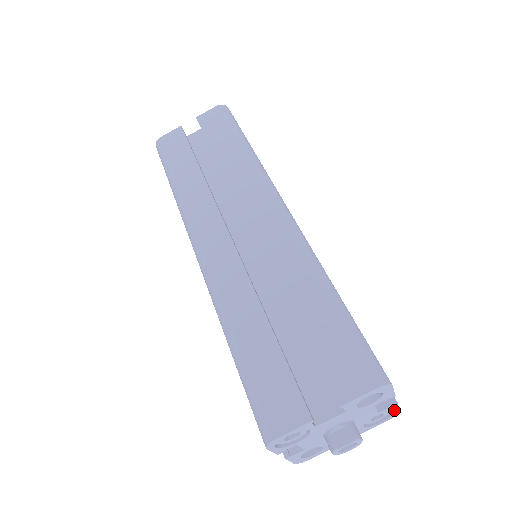
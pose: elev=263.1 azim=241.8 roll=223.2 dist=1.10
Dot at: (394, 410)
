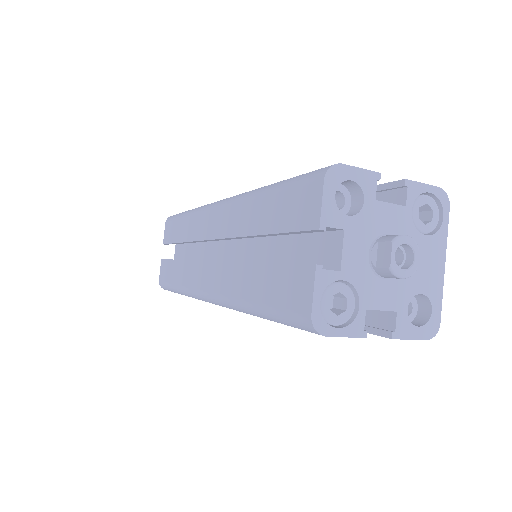
Dot at: (426, 191)
